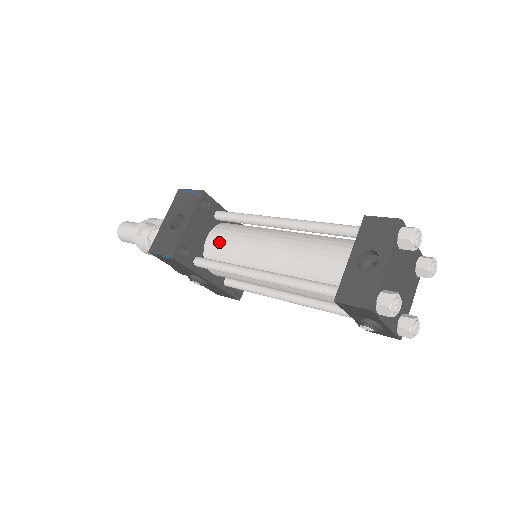
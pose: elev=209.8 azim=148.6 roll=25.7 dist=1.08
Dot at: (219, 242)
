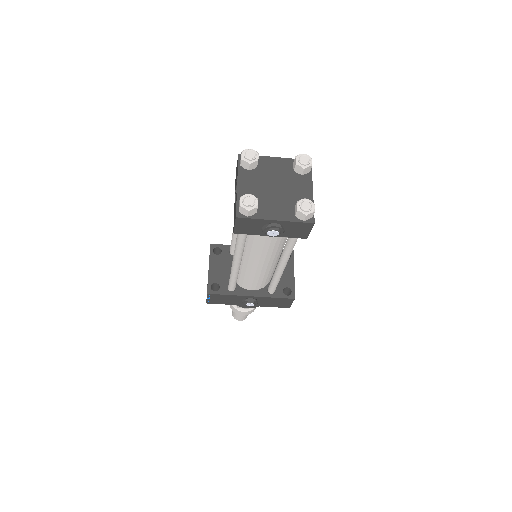
Dot at: occluded
